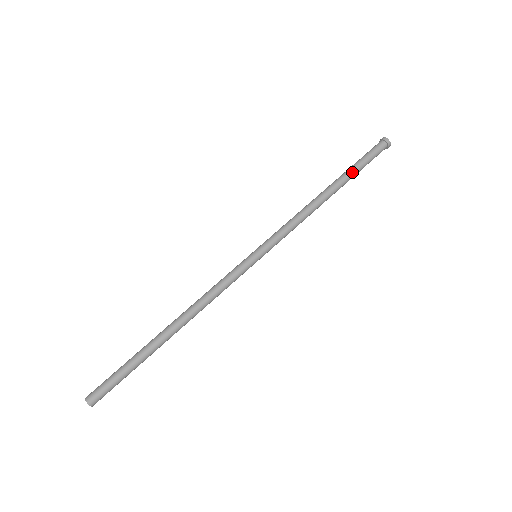
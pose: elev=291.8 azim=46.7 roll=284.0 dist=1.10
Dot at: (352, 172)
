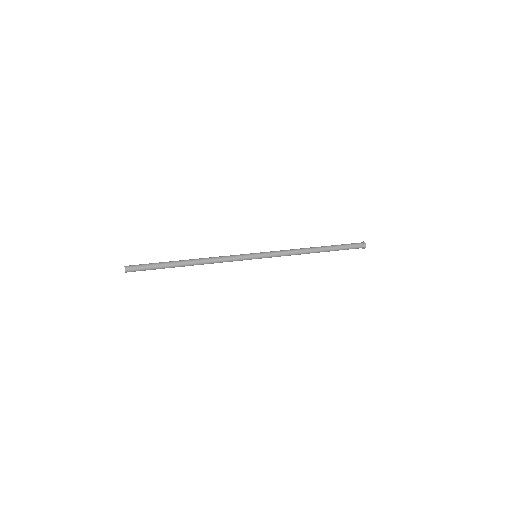
Dot at: (333, 245)
